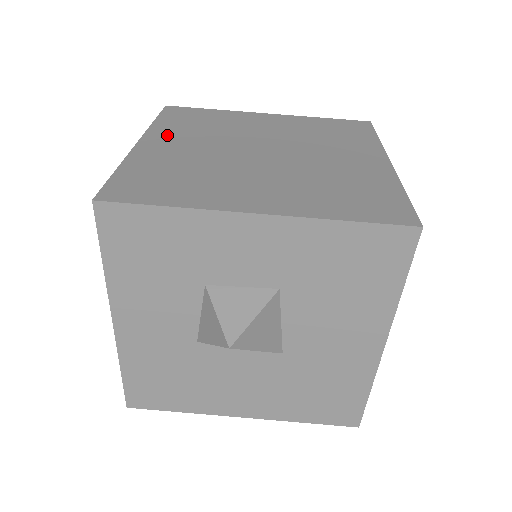
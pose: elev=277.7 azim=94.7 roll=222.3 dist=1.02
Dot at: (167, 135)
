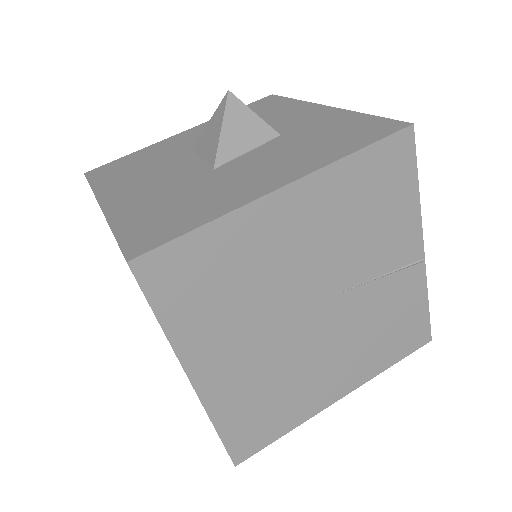
Dot at: occluded
